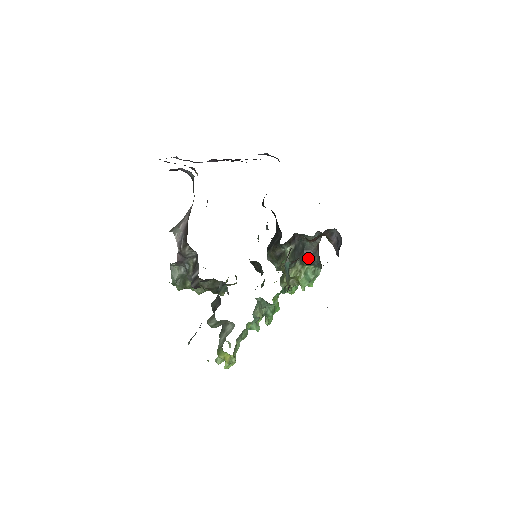
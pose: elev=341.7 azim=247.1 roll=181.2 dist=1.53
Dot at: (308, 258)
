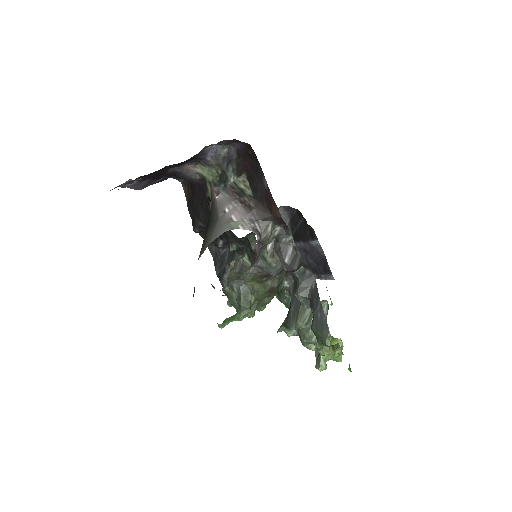
Dot at: occluded
